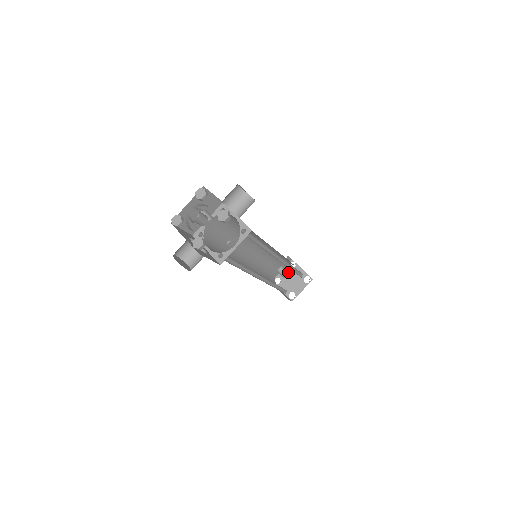
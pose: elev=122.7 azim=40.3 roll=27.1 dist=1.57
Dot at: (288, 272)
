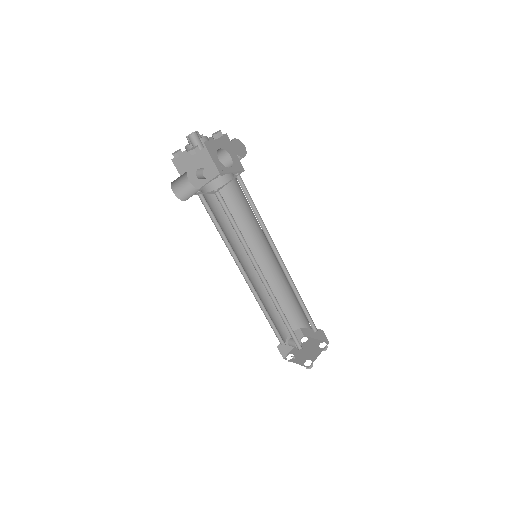
Dot at: (300, 341)
